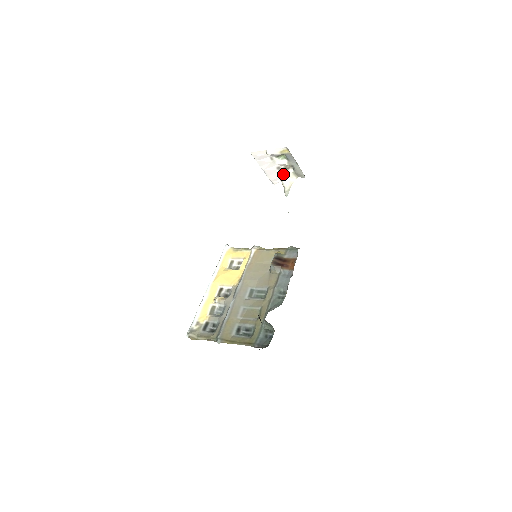
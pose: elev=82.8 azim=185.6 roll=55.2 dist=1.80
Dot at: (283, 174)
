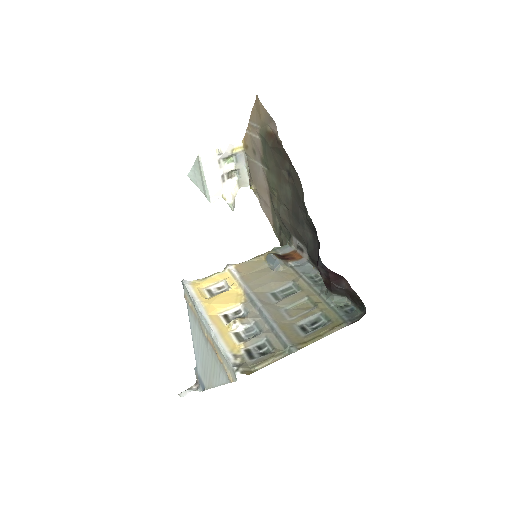
Dot at: (225, 185)
